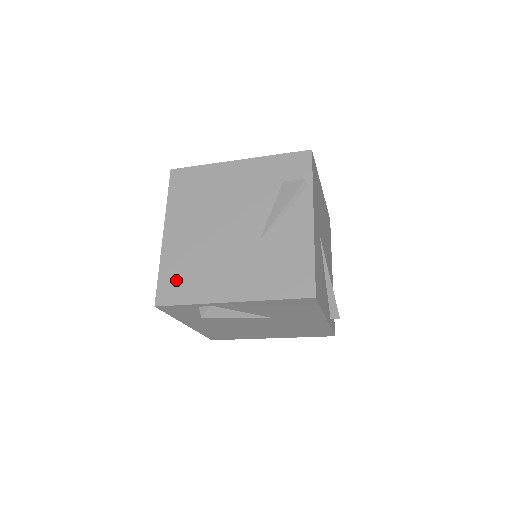
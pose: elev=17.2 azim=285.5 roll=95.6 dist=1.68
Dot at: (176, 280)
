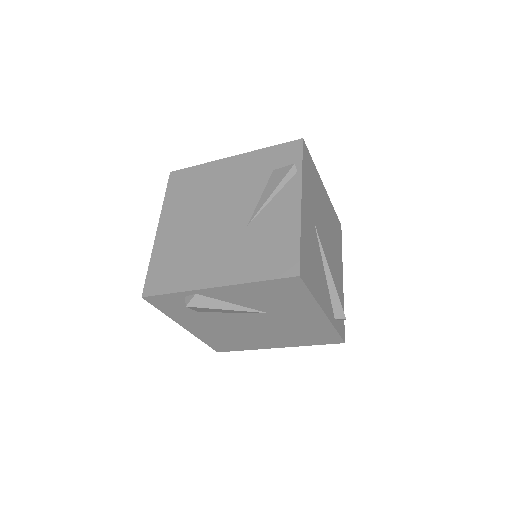
Dot at: (164, 271)
